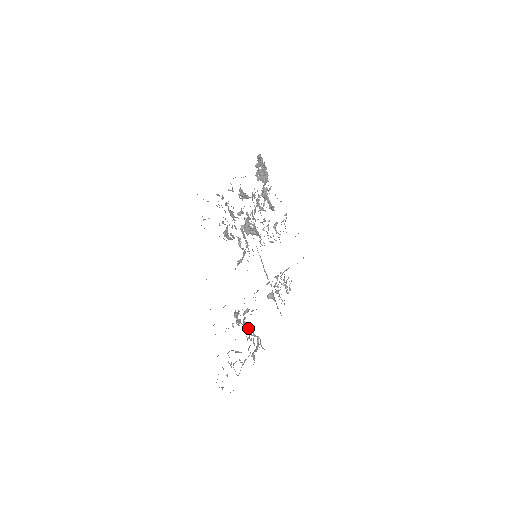
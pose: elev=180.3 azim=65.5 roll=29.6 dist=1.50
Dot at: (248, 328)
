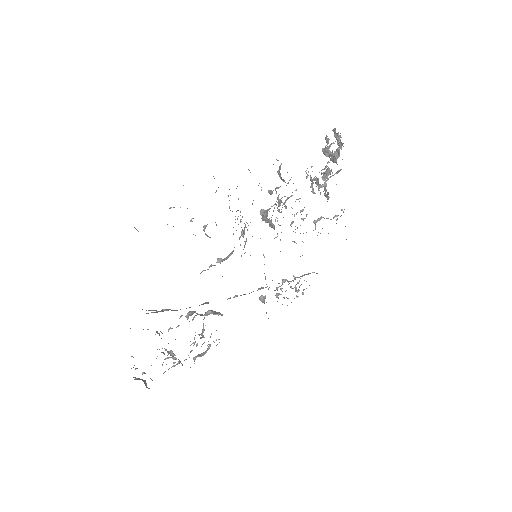
Dot at: (203, 330)
